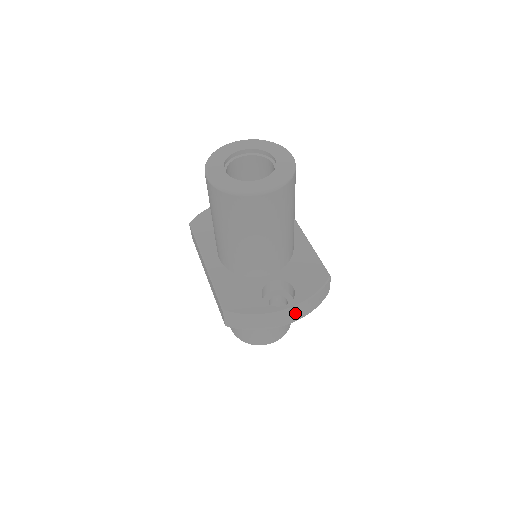
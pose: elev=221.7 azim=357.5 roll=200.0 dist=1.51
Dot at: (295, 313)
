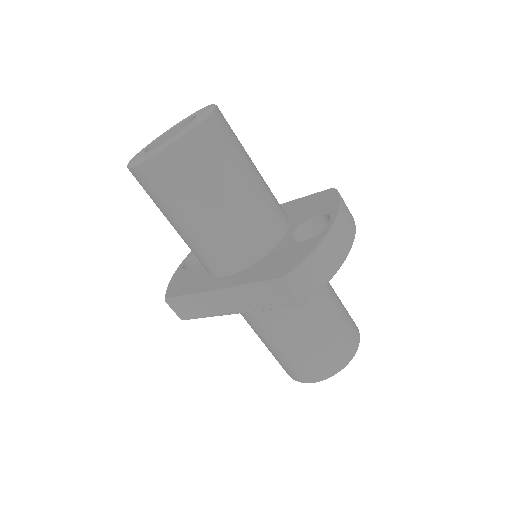
Dot at: (345, 226)
